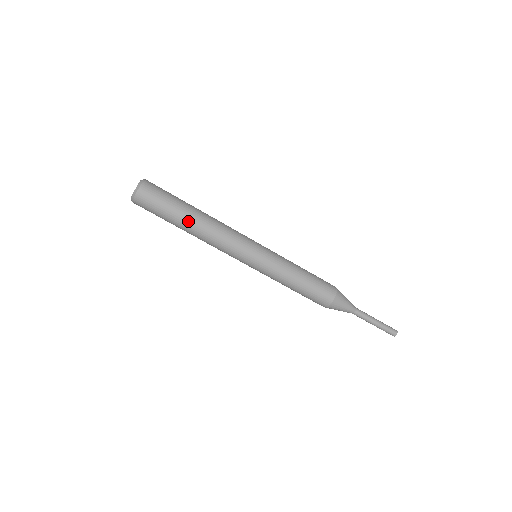
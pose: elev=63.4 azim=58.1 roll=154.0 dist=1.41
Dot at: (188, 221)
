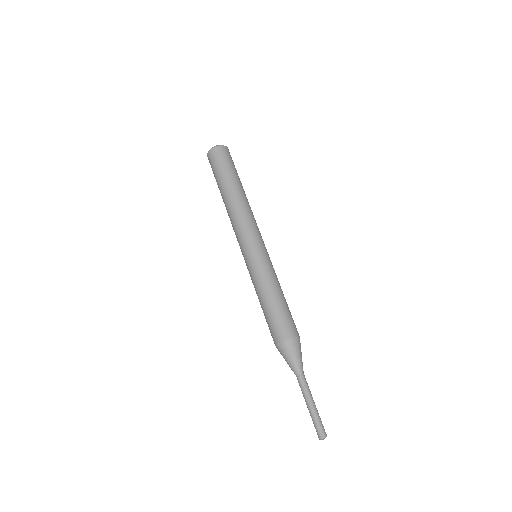
Dot at: (234, 186)
